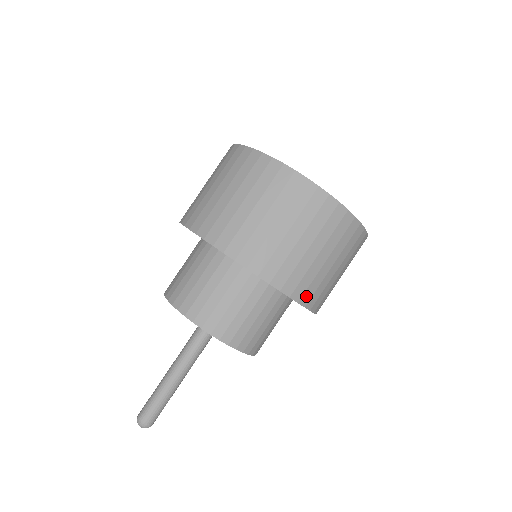
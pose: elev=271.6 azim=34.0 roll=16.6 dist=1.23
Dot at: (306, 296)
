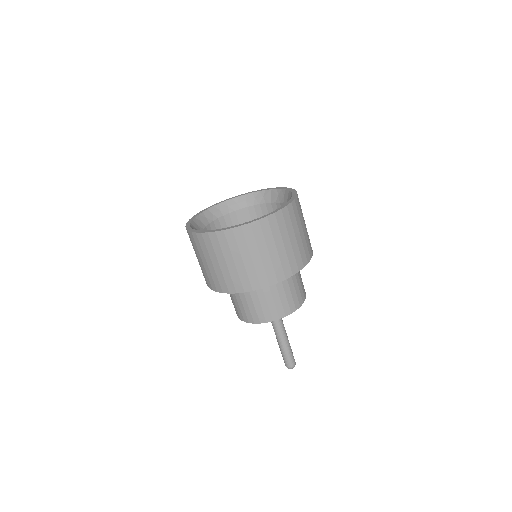
Dot at: (311, 249)
